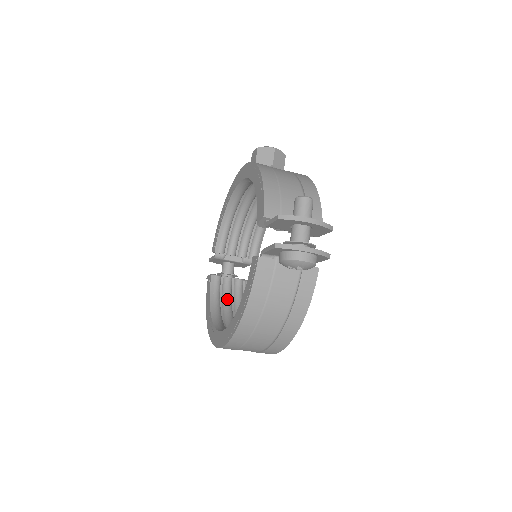
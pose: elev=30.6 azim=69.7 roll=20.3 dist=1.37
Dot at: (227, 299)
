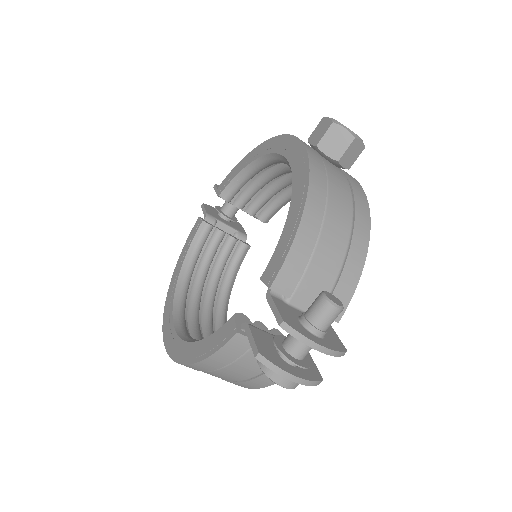
Dot at: (208, 258)
